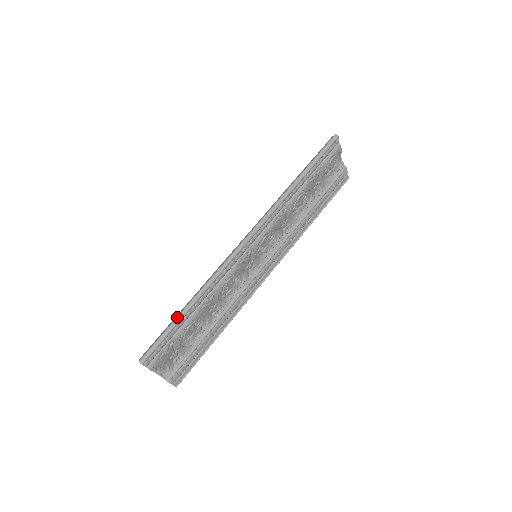
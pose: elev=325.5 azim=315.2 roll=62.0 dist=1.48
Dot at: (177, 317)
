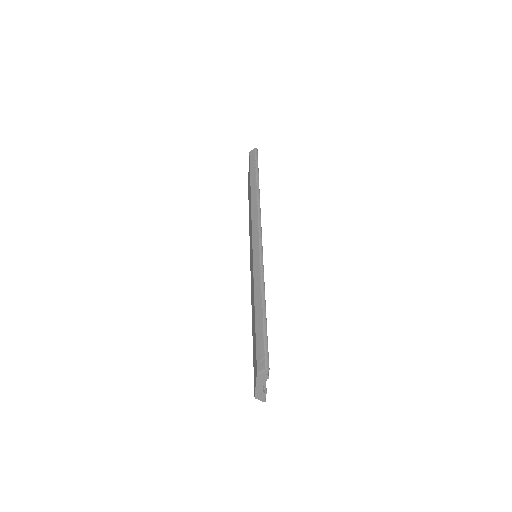
Dot at: (263, 316)
